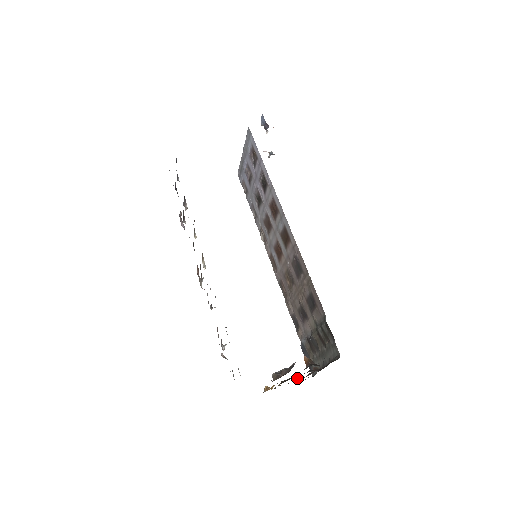
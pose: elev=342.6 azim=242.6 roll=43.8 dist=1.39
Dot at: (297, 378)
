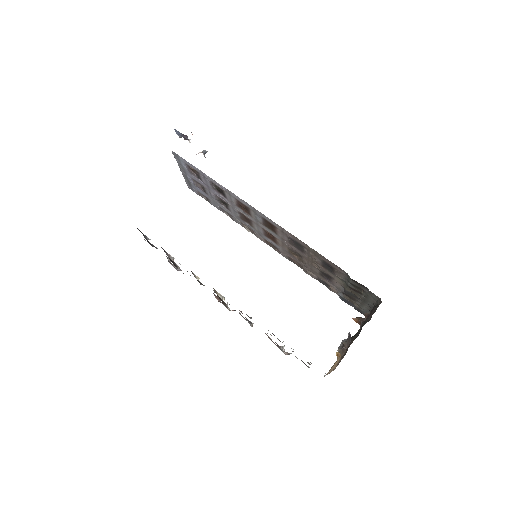
Dot at: occluded
